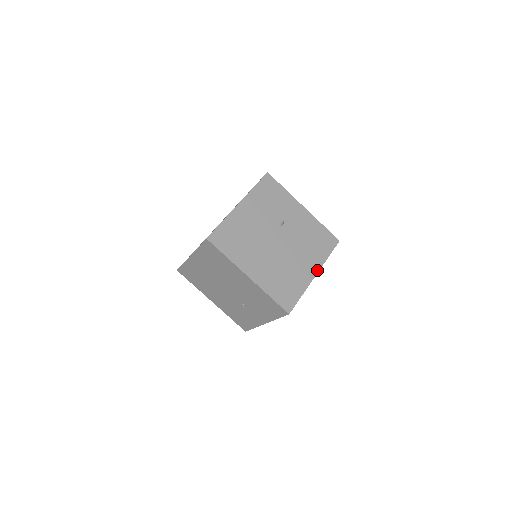
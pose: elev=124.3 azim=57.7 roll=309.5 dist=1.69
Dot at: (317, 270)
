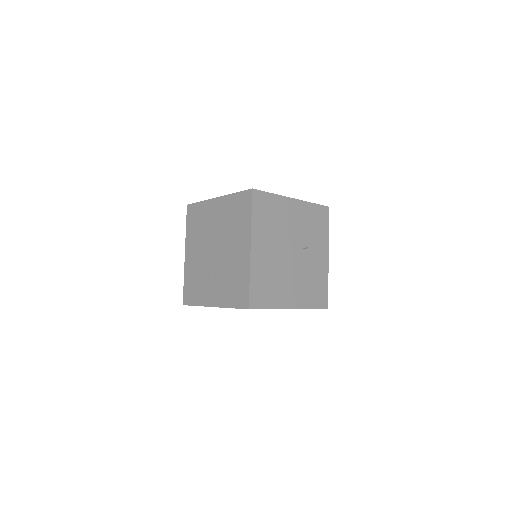
Dot at: (296, 307)
